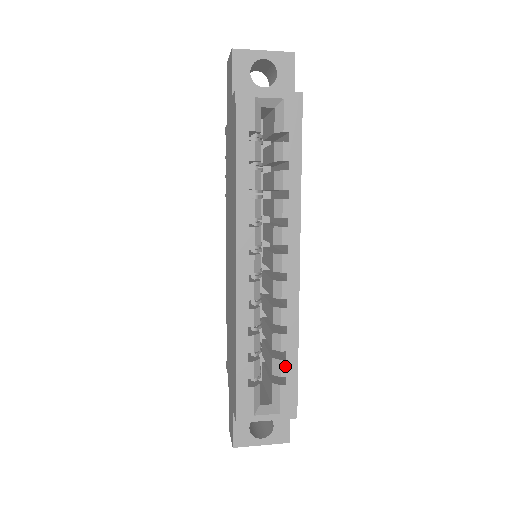
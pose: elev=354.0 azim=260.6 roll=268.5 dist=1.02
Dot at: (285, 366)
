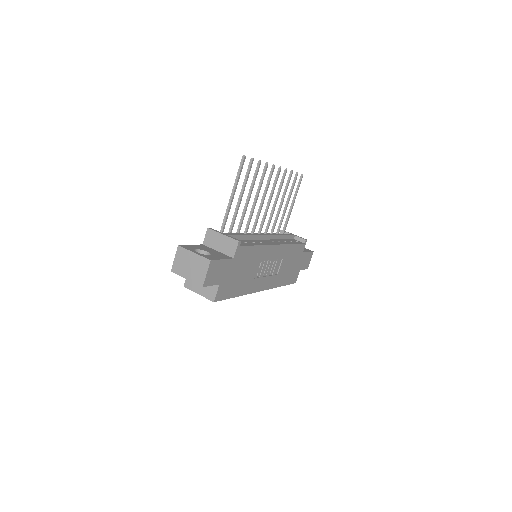
Dot at: occluded
